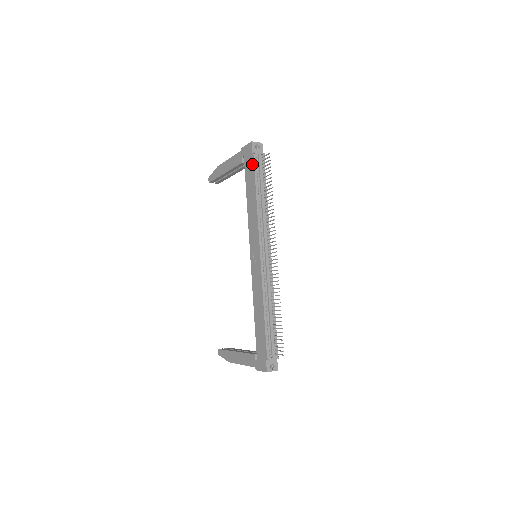
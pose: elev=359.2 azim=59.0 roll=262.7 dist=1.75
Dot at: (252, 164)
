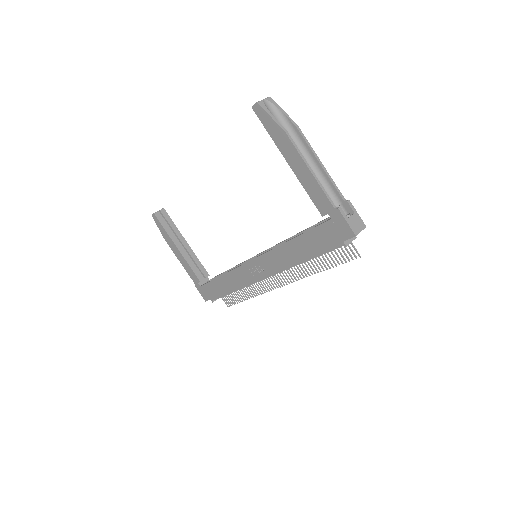
Dot at: (331, 245)
